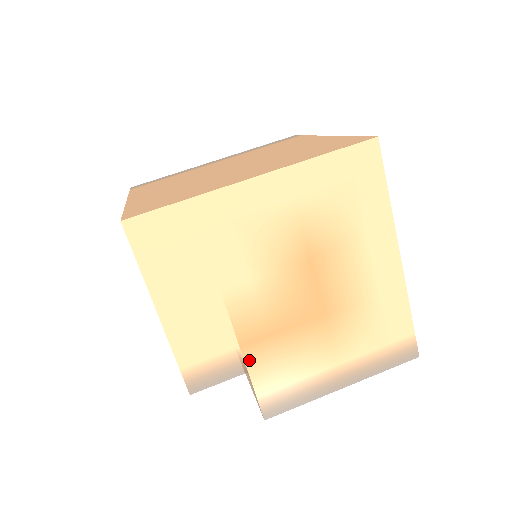
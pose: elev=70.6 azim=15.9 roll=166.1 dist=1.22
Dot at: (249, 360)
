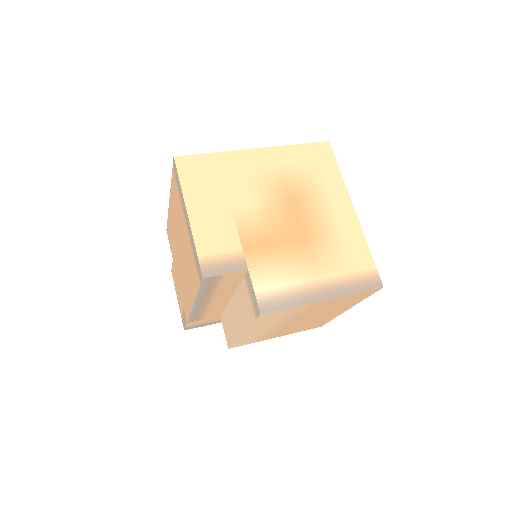
Dot at: (249, 260)
